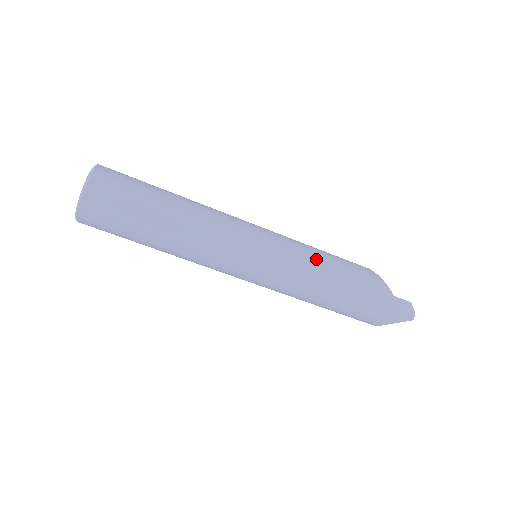
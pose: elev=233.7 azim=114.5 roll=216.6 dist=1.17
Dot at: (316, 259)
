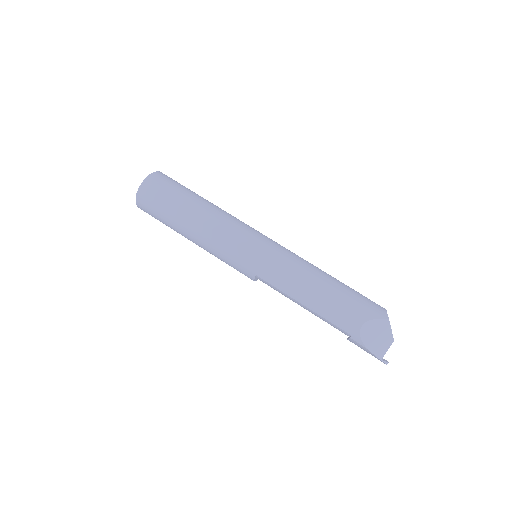
Dot at: occluded
